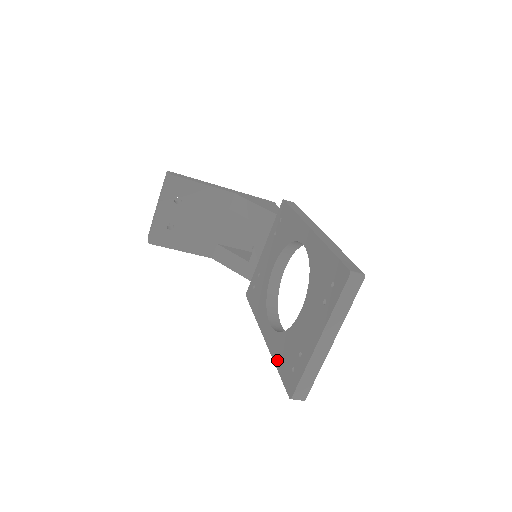
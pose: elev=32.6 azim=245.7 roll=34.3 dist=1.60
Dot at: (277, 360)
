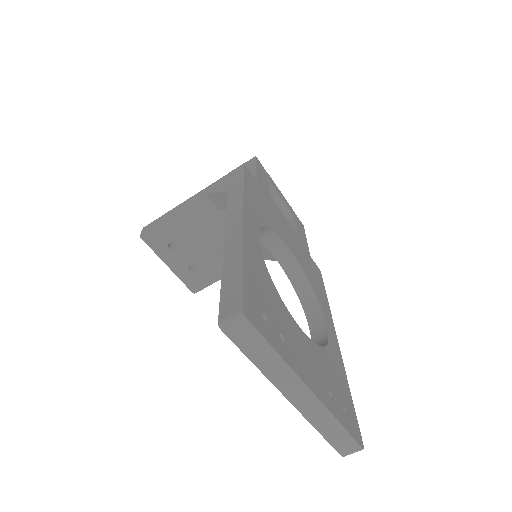
Dot at: occluded
